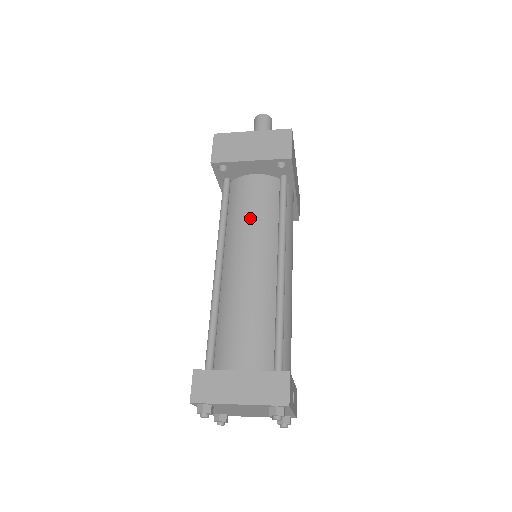
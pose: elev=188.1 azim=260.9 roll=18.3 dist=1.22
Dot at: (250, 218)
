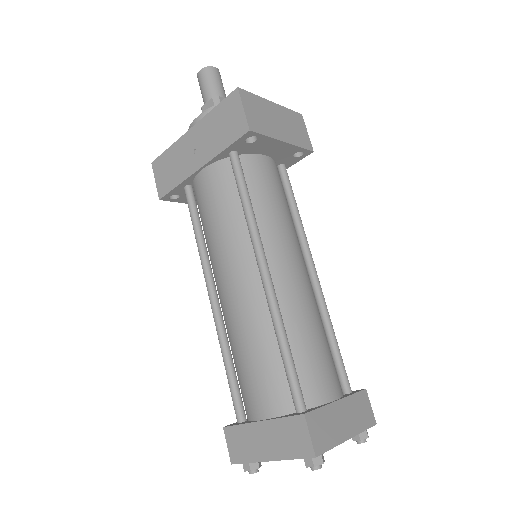
Dot at: (281, 213)
